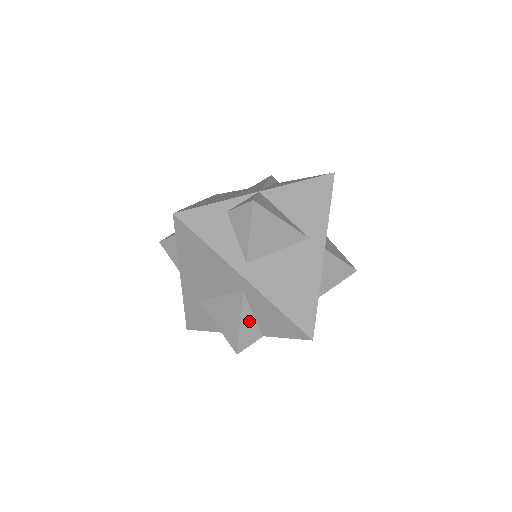
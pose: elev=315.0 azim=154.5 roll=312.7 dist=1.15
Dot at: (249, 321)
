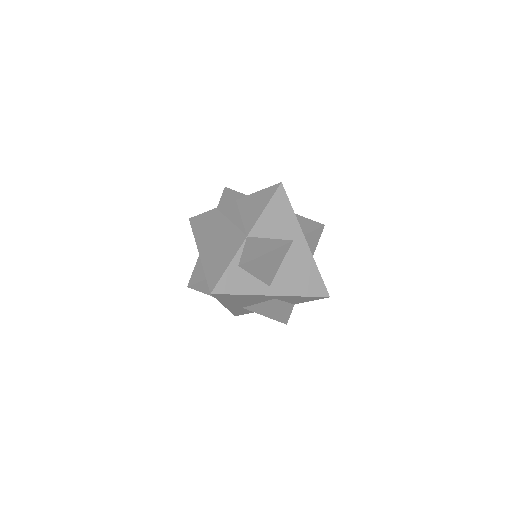
Dot at: (284, 306)
